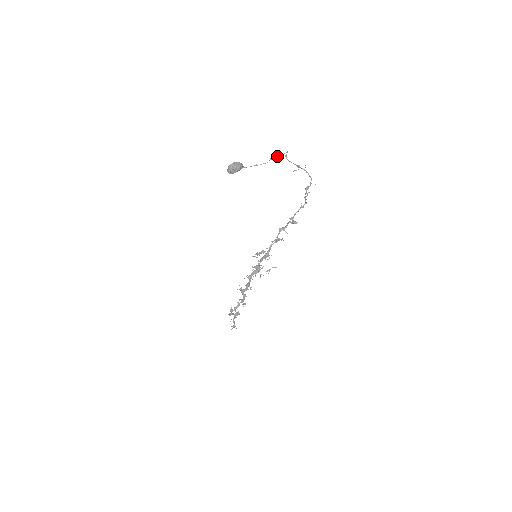
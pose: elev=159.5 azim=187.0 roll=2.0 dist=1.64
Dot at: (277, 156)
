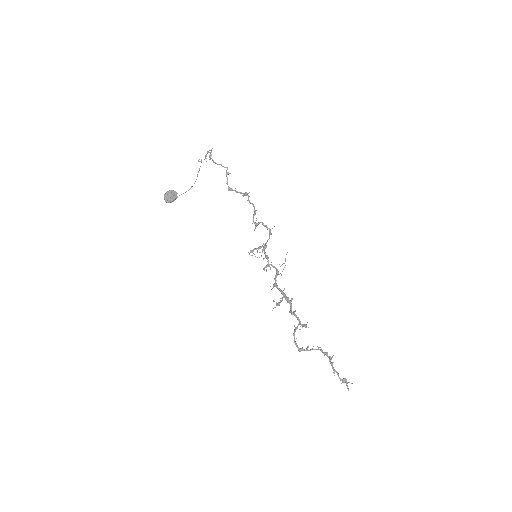
Dot at: (199, 169)
